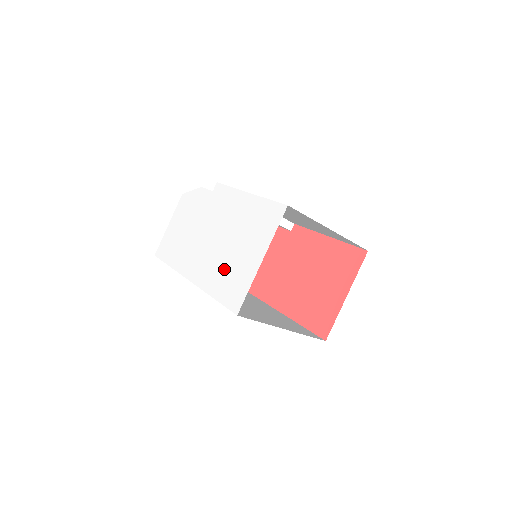
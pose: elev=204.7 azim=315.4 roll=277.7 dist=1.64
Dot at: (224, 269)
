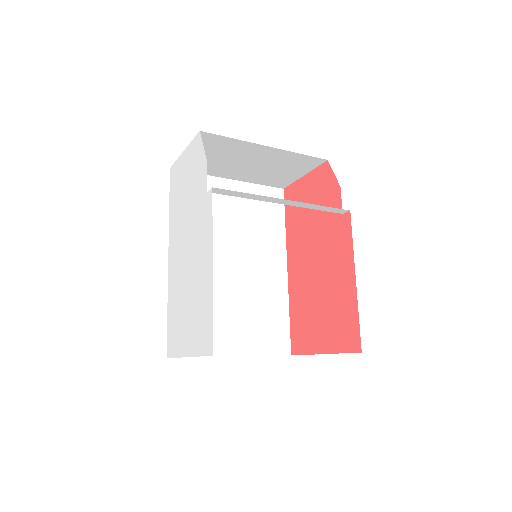
Dot at: (177, 303)
